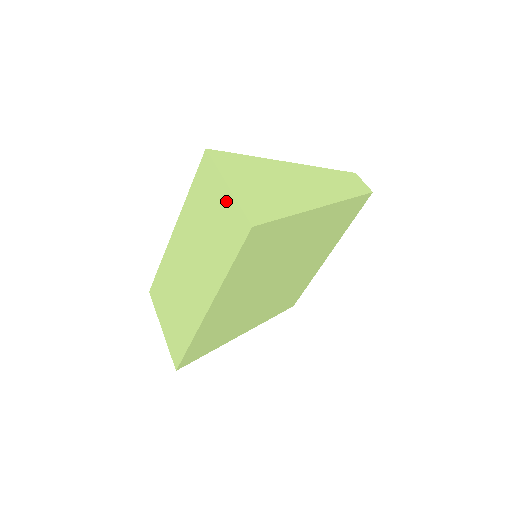
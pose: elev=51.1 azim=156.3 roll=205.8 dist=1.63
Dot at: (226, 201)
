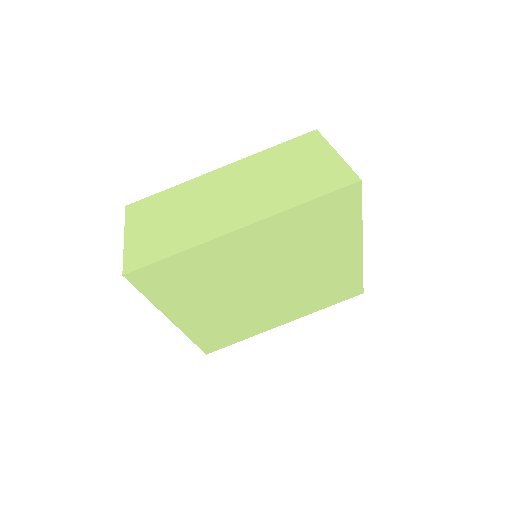
Dot at: (329, 161)
